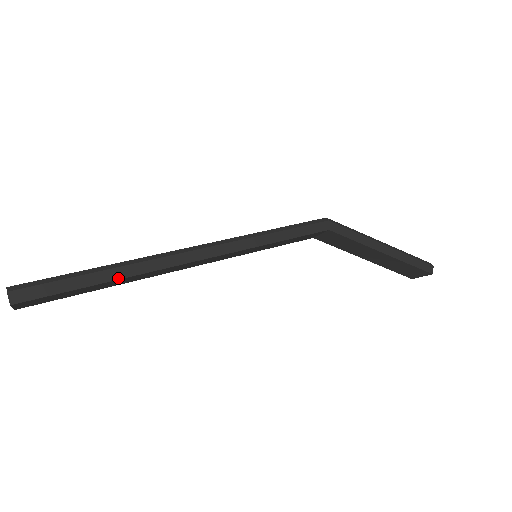
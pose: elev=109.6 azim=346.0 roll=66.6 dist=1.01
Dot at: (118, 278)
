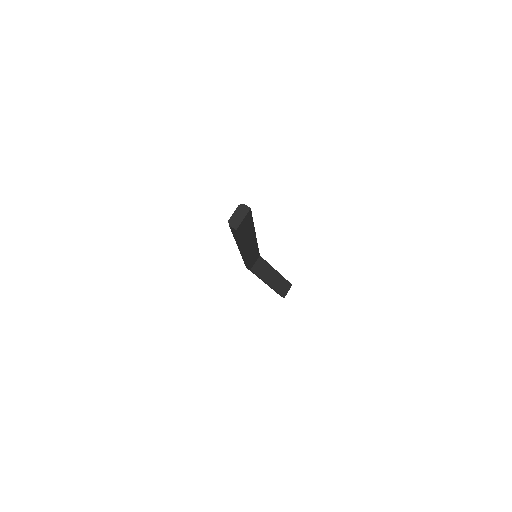
Dot at: (253, 225)
